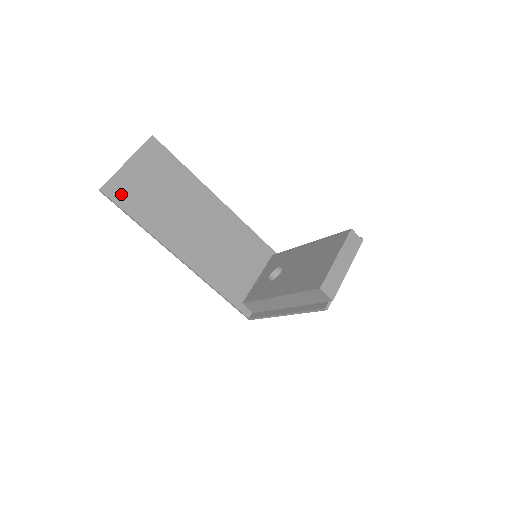
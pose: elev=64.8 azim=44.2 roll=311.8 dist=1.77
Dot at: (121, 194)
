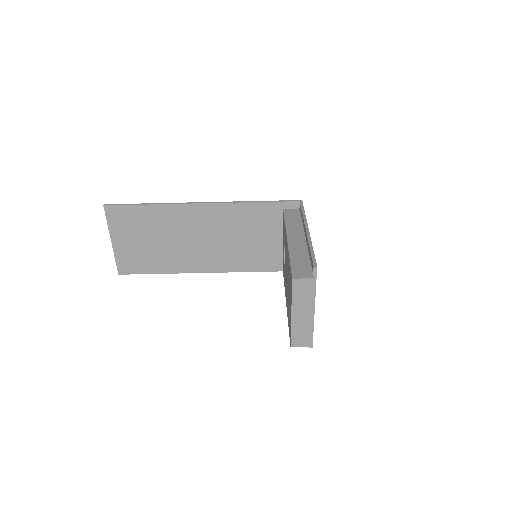
Dot at: (132, 266)
